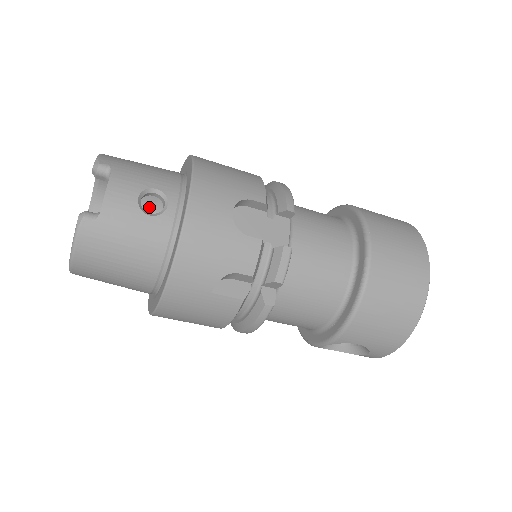
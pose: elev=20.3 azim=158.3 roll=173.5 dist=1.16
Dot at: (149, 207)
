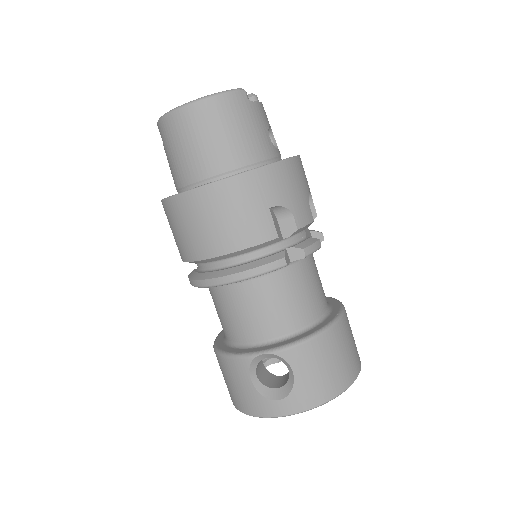
Dot at: occluded
